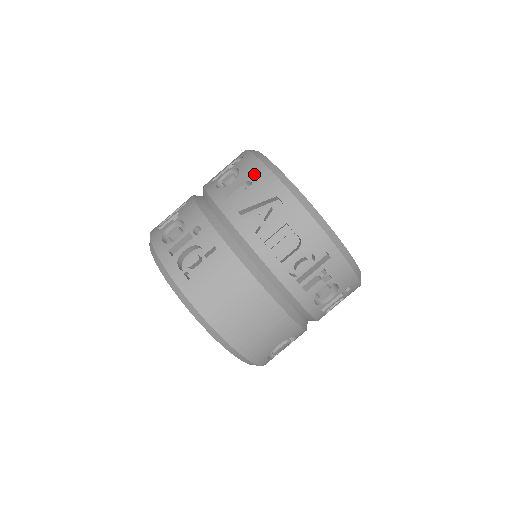
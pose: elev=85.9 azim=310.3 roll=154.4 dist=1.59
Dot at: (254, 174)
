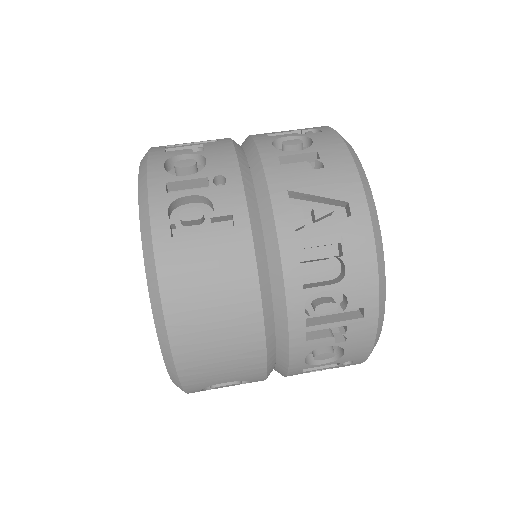
Dot at: (332, 158)
